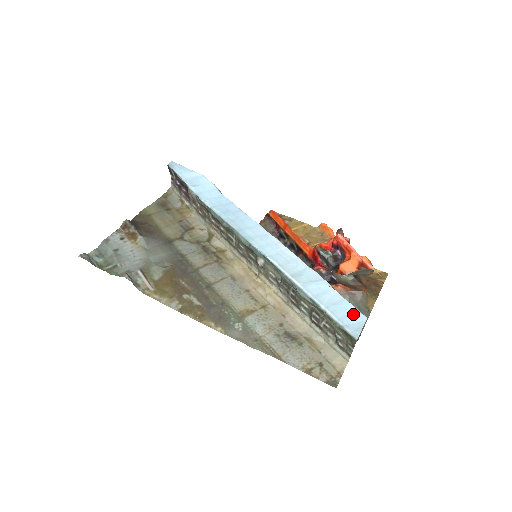
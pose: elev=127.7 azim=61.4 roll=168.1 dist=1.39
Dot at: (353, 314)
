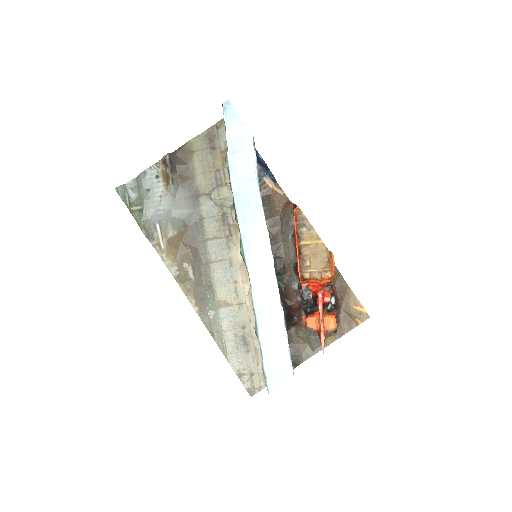
Dot at: (284, 369)
